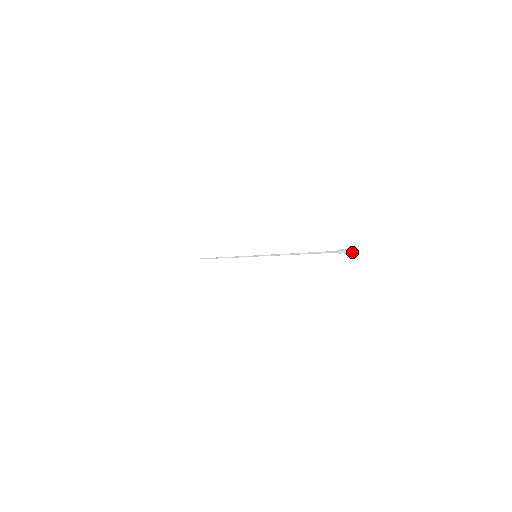
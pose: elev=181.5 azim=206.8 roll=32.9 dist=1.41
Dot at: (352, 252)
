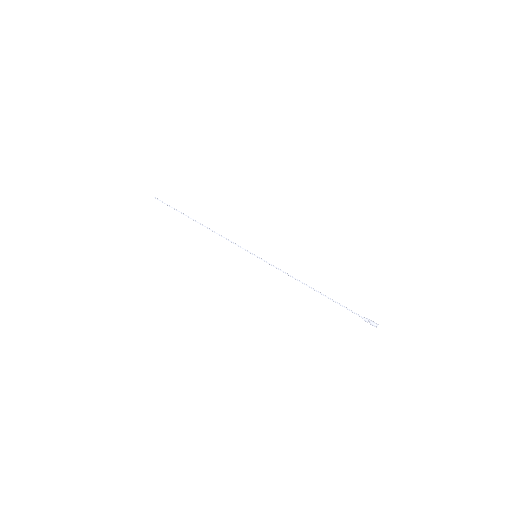
Dot at: occluded
